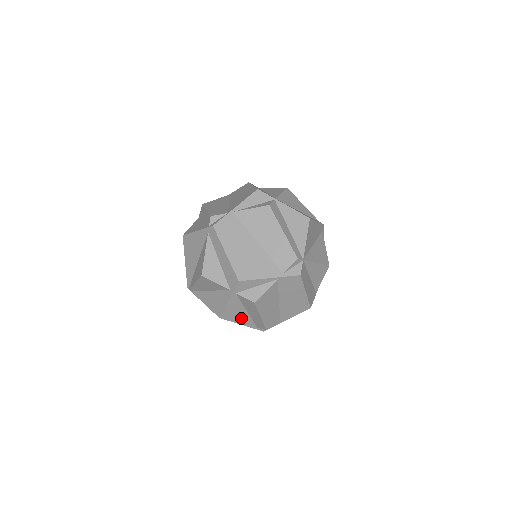
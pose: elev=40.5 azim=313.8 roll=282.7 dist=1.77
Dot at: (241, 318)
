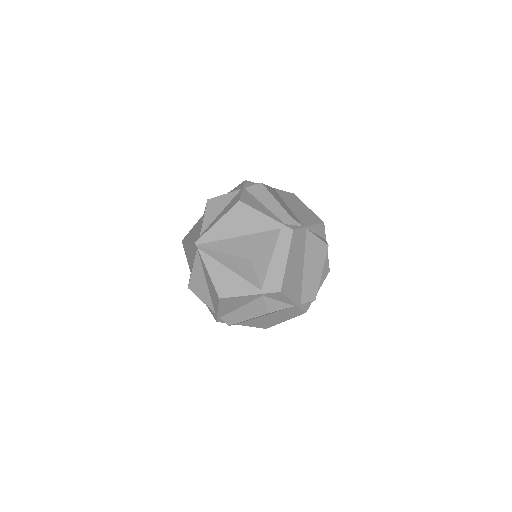
Dot at: (228, 307)
